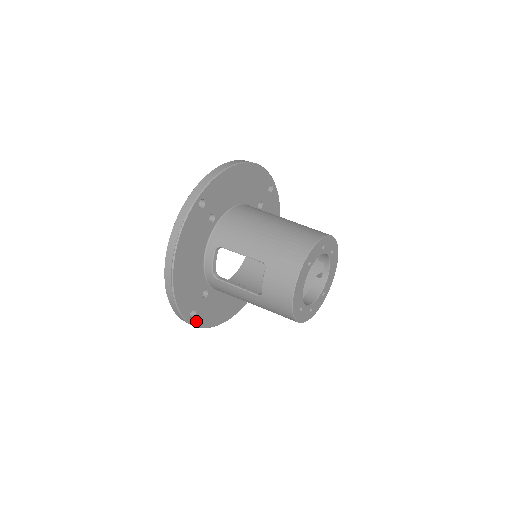
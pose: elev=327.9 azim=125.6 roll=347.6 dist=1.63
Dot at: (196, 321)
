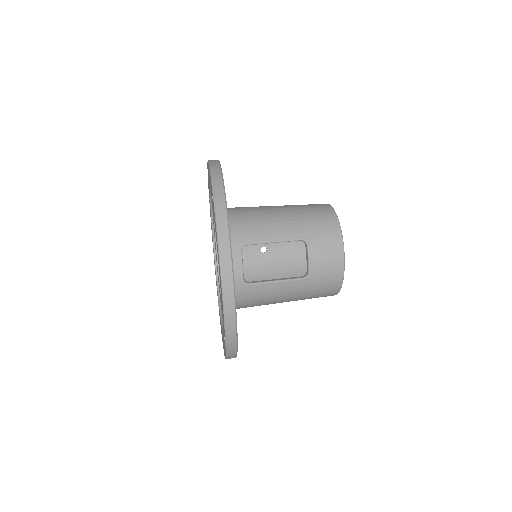
Dot at: occluded
